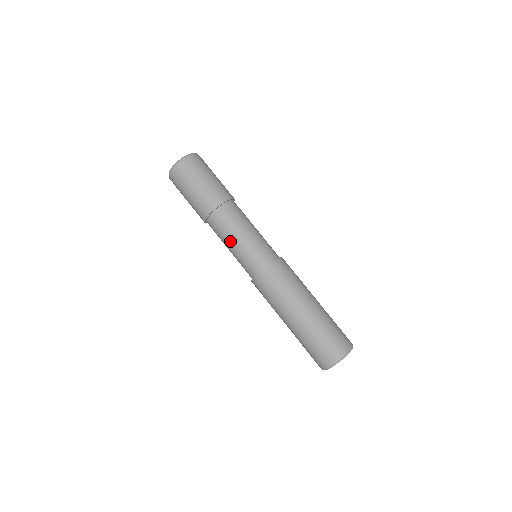
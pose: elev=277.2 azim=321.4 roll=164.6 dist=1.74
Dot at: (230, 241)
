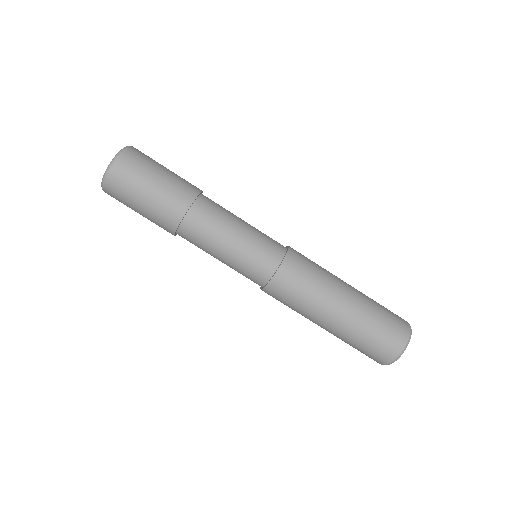
Dot at: (214, 257)
